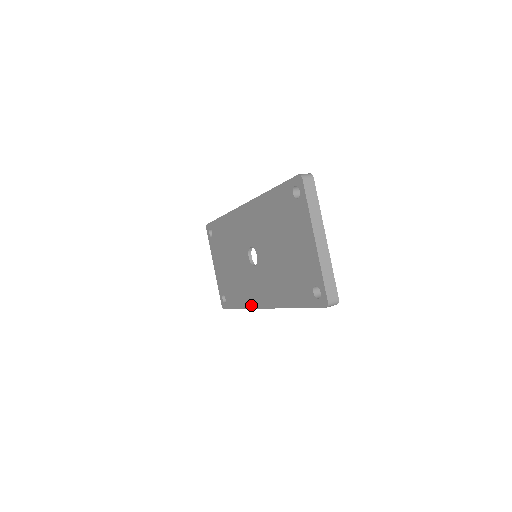
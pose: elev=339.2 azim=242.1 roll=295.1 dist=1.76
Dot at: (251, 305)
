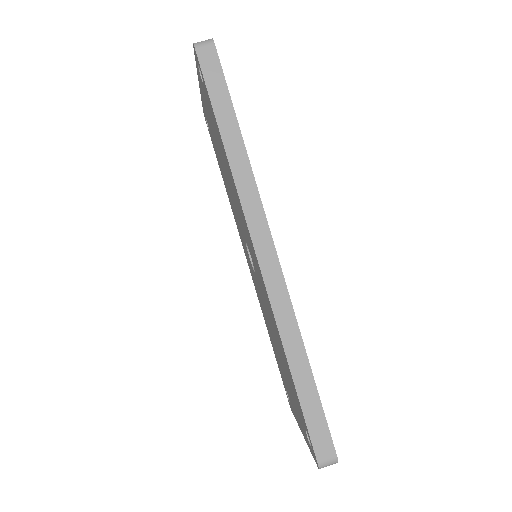
Dot at: occluded
